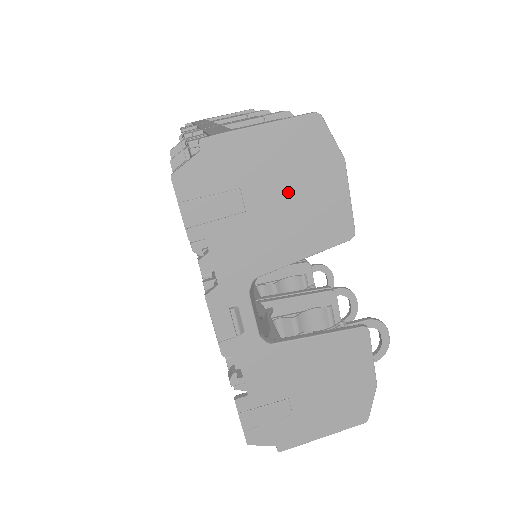
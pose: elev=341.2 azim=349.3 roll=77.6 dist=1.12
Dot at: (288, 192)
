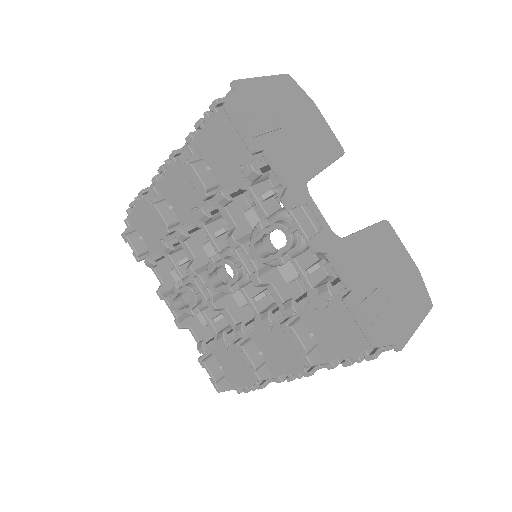
Dot at: (296, 120)
